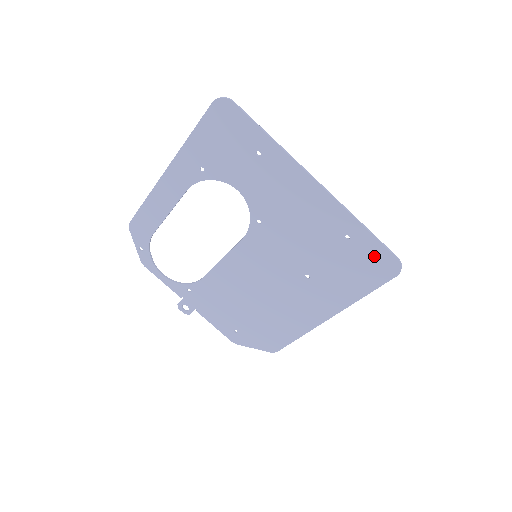
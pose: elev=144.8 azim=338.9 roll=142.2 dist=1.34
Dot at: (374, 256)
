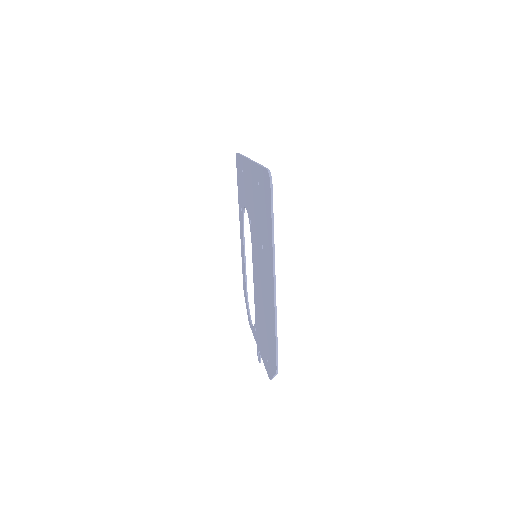
Dot at: (264, 183)
